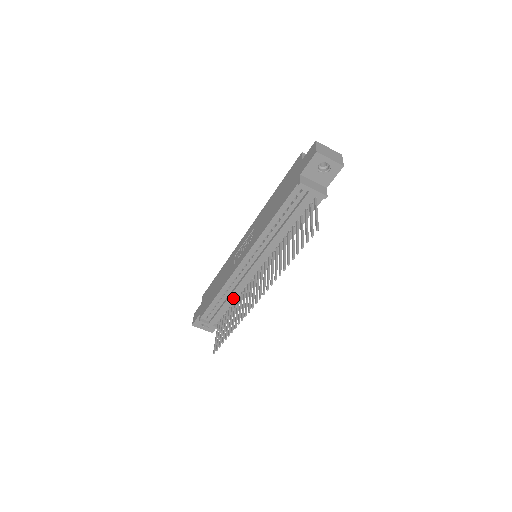
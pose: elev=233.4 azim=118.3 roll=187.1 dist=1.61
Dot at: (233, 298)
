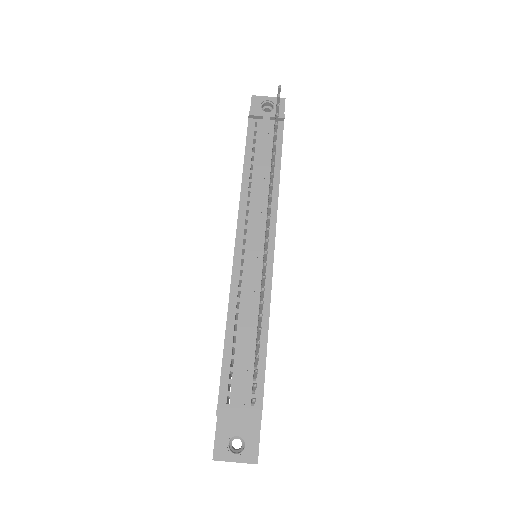
Dot at: (251, 321)
